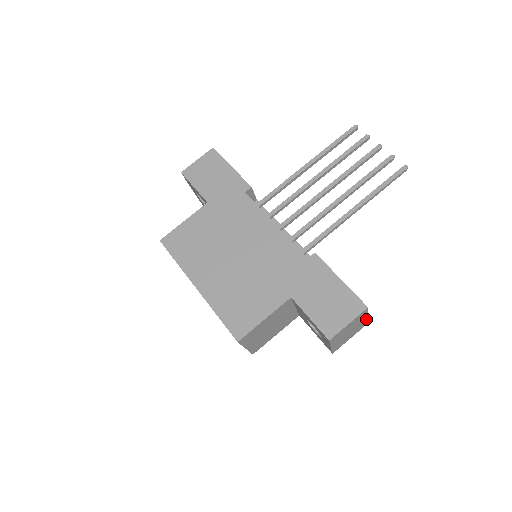
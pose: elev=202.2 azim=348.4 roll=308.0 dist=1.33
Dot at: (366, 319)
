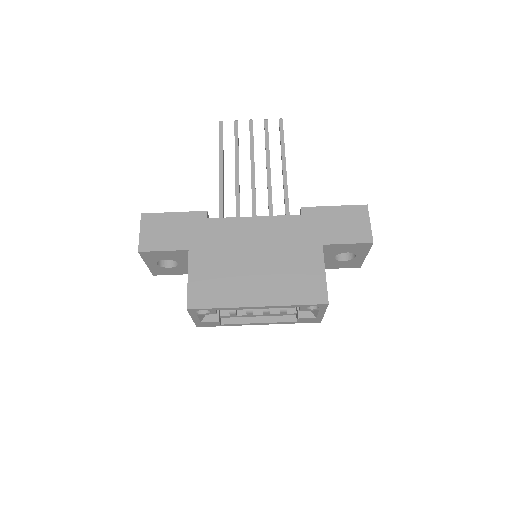
Dot at: occluded
